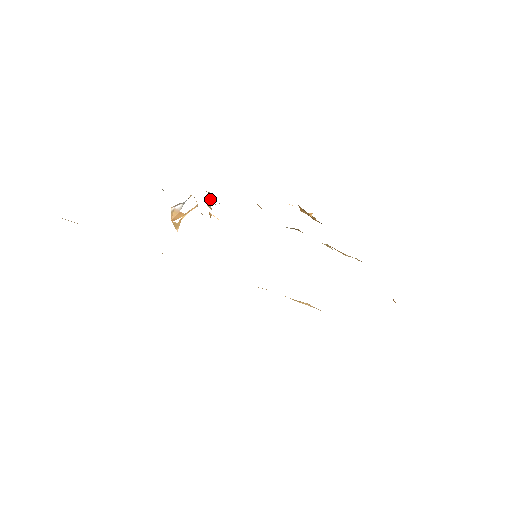
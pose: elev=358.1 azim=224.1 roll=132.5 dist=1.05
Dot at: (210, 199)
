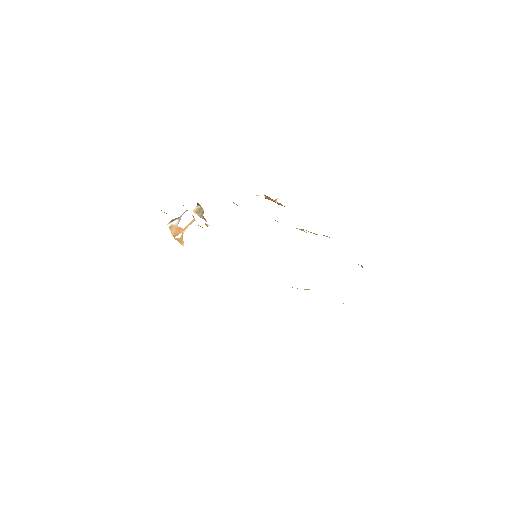
Dot at: (199, 209)
